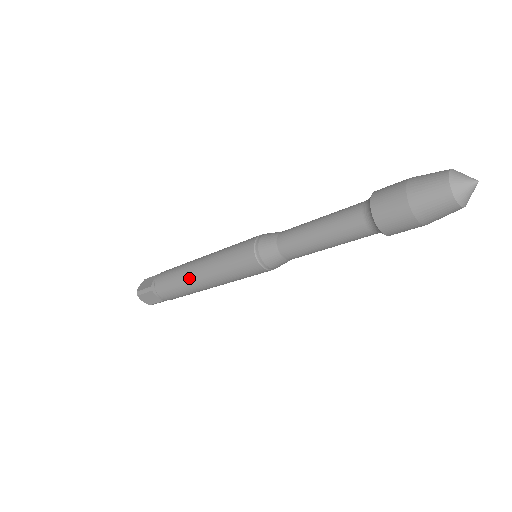
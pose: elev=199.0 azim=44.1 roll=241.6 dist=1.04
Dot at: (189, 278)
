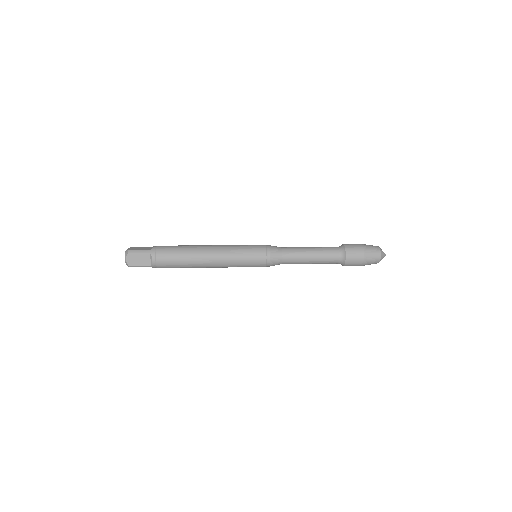
Dot at: (200, 252)
